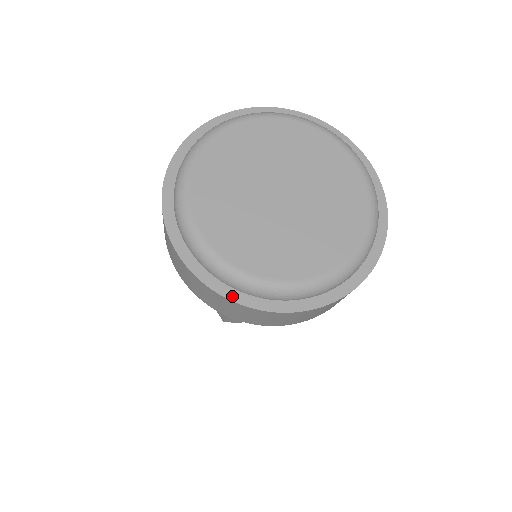
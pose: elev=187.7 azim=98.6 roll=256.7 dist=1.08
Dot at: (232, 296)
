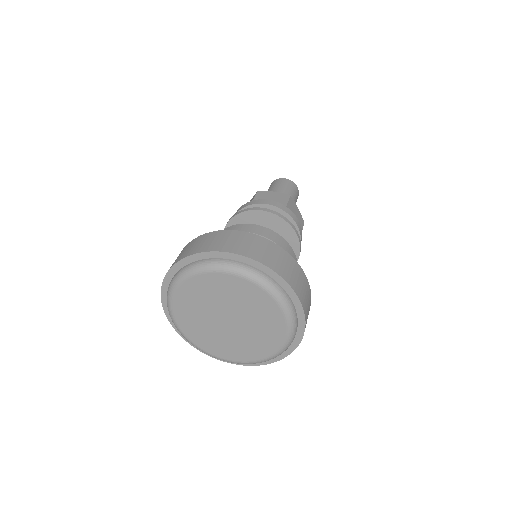
Dot at: occluded
